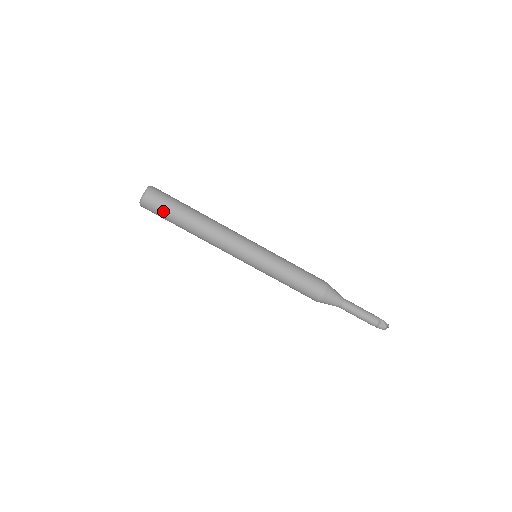
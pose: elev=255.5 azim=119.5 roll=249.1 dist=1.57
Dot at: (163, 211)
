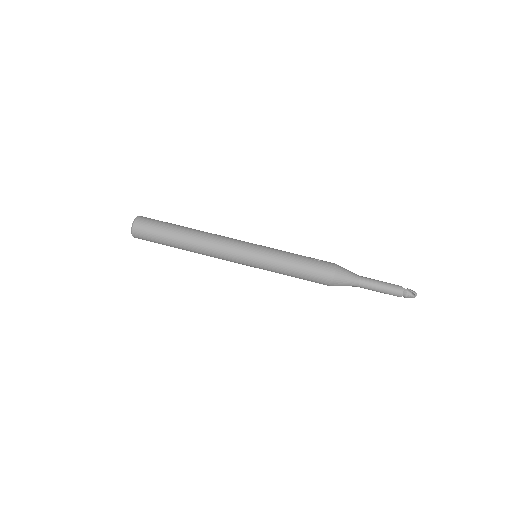
Dot at: (154, 239)
